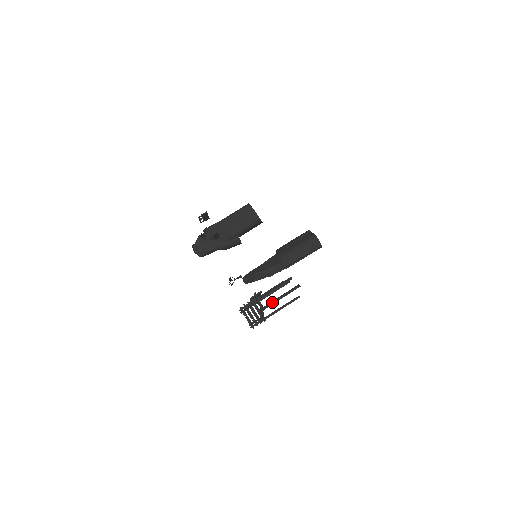
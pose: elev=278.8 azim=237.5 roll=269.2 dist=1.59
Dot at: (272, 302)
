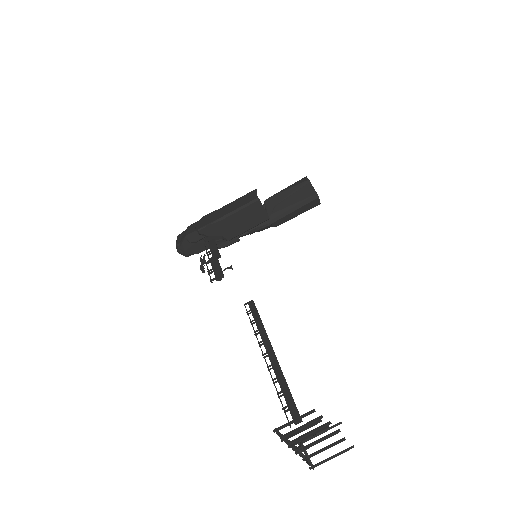
Dot at: occluded
